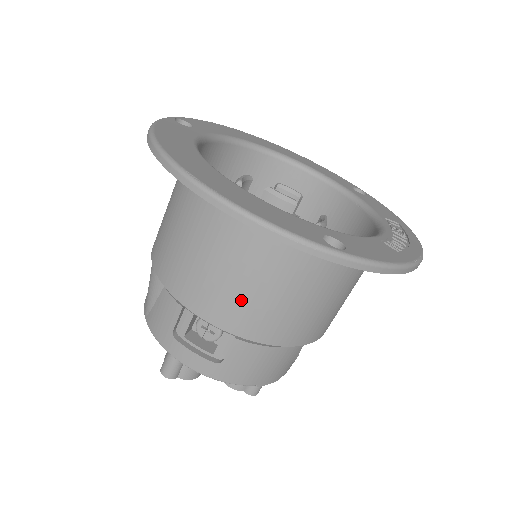
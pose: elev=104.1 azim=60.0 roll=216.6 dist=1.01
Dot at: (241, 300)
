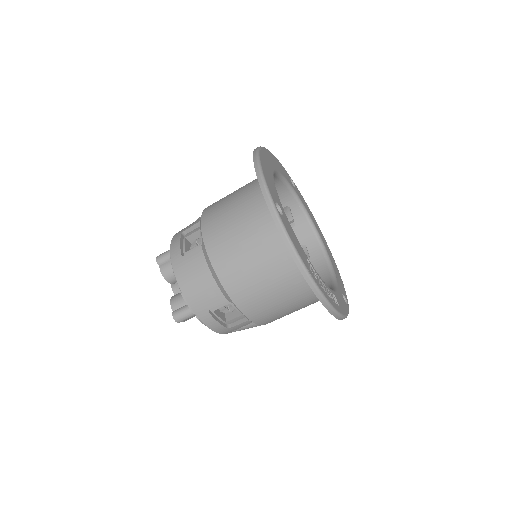
Dot at: (223, 222)
